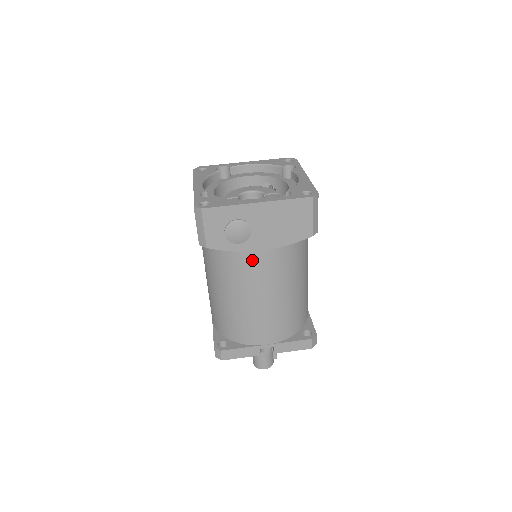
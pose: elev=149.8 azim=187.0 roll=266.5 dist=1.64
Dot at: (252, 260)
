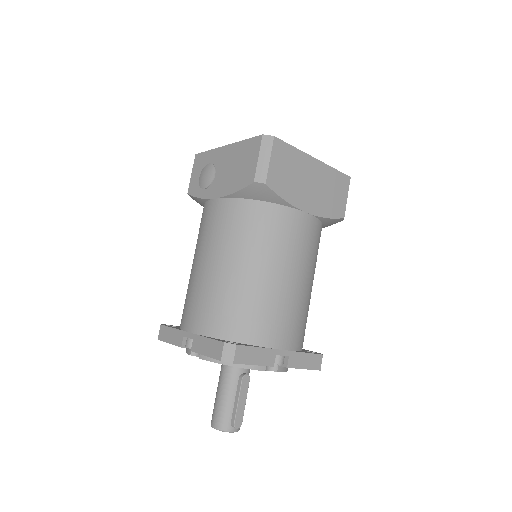
Dot at: (208, 210)
